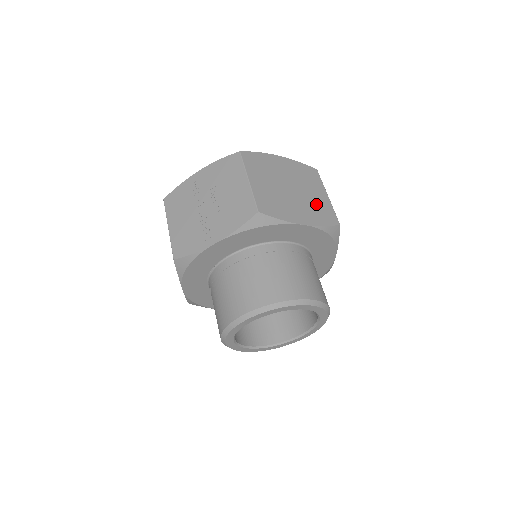
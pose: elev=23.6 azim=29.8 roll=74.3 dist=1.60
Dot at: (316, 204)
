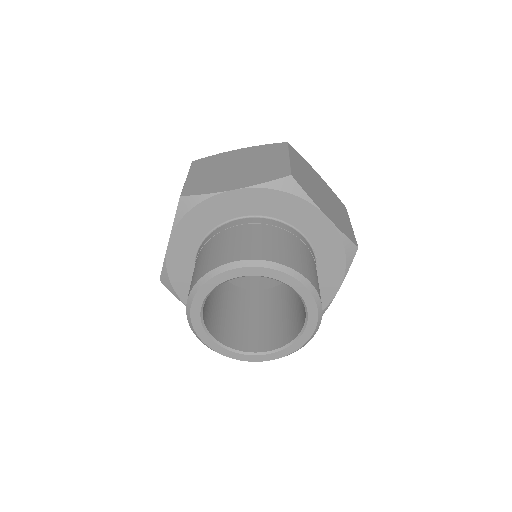
Dot at: (265, 169)
